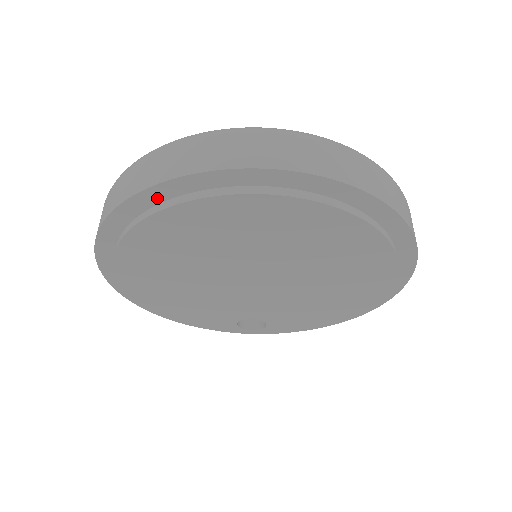
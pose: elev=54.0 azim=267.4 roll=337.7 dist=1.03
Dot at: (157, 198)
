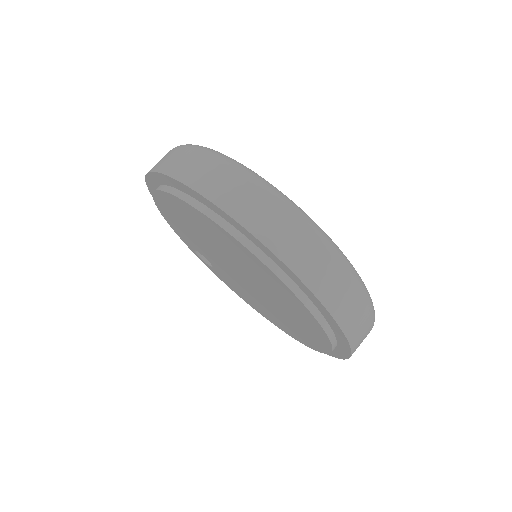
Dot at: (252, 239)
